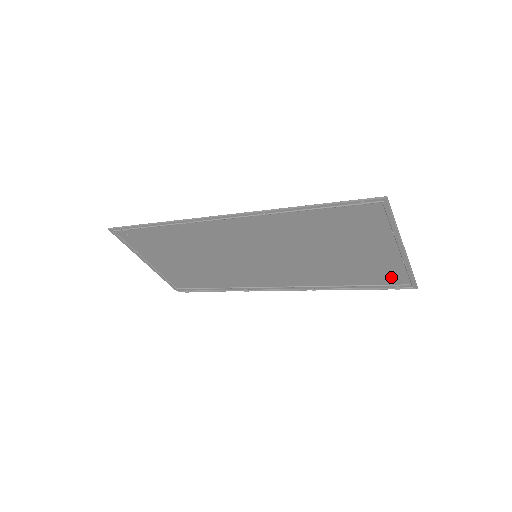
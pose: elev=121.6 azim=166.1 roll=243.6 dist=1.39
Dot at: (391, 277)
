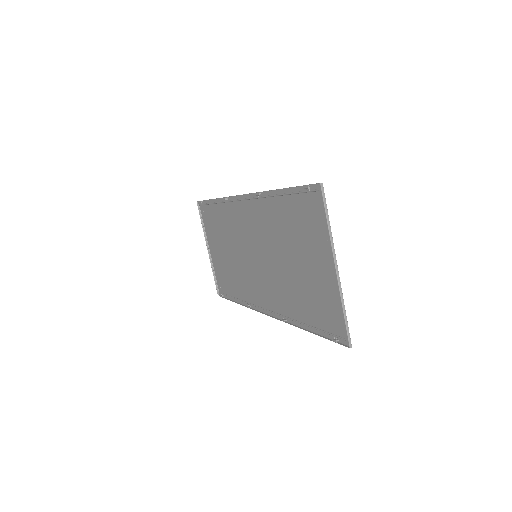
Dot at: (332, 319)
